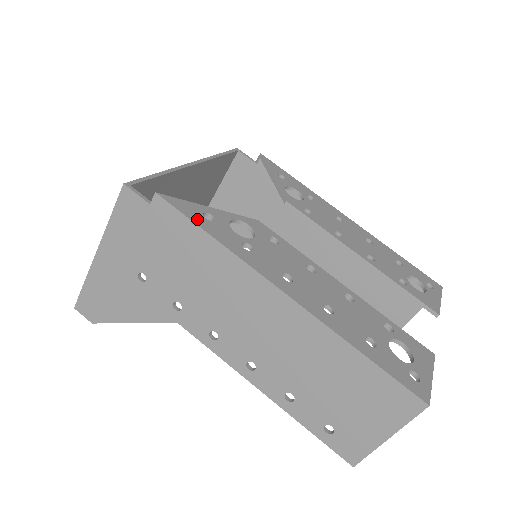
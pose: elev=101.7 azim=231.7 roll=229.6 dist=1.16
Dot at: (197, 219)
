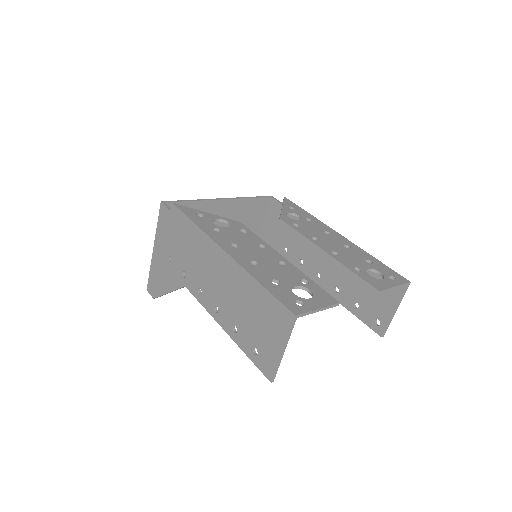
Dot at: (190, 215)
